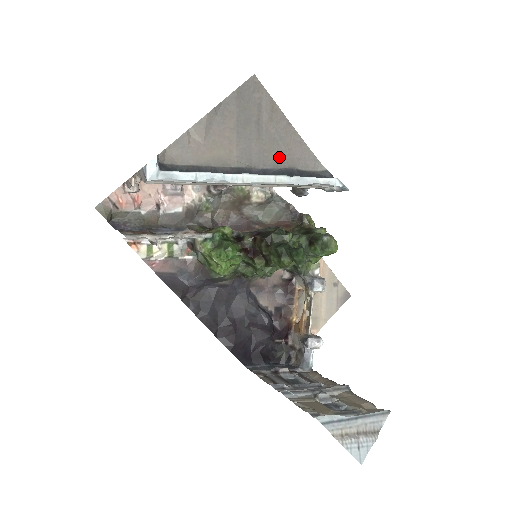
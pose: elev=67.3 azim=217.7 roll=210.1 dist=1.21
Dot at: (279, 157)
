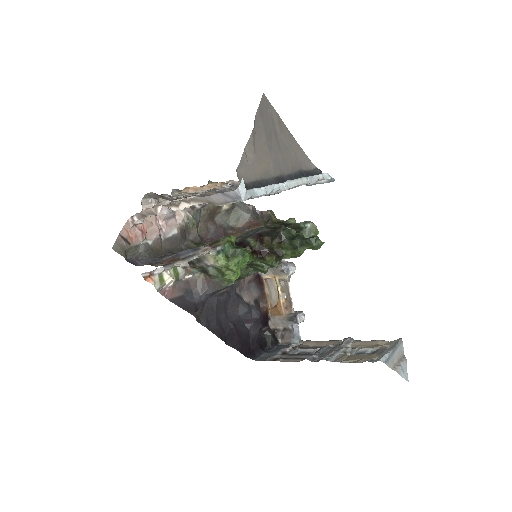
Dot at: (293, 162)
